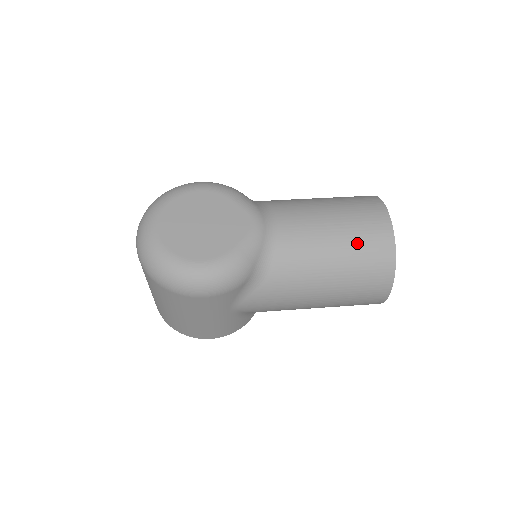
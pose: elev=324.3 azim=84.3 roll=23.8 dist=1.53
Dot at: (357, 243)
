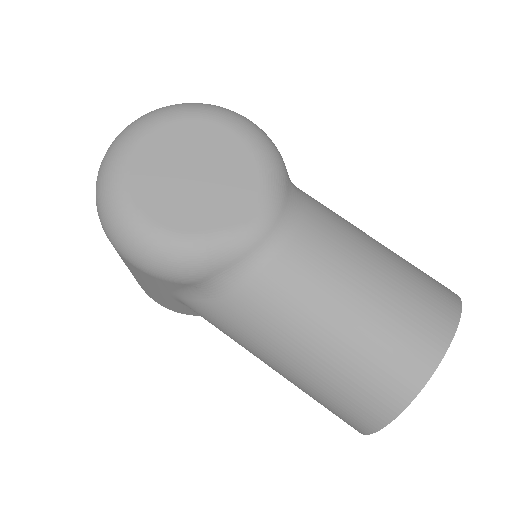
Dot at: (369, 348)
